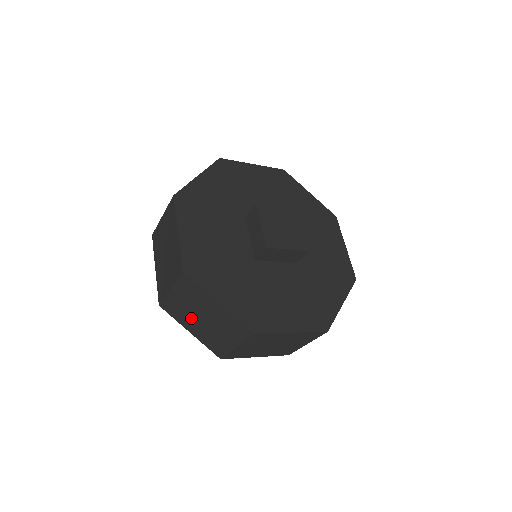
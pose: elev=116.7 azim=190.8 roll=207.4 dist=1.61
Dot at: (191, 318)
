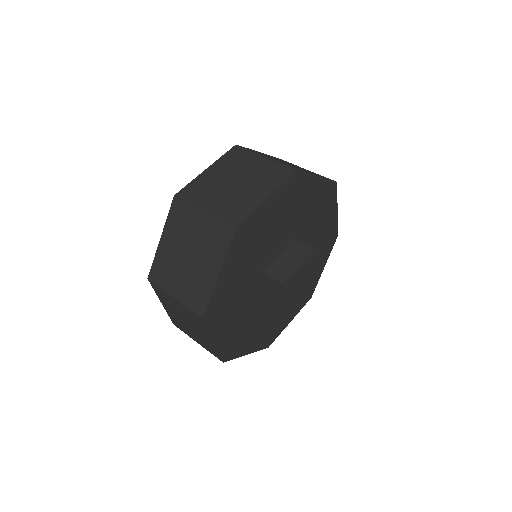
Dot at: (181, 239)
